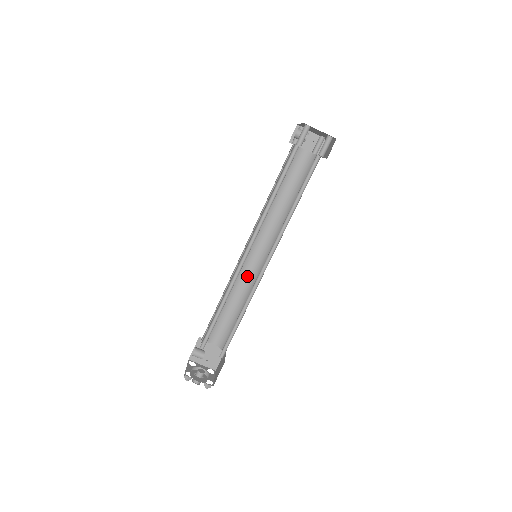
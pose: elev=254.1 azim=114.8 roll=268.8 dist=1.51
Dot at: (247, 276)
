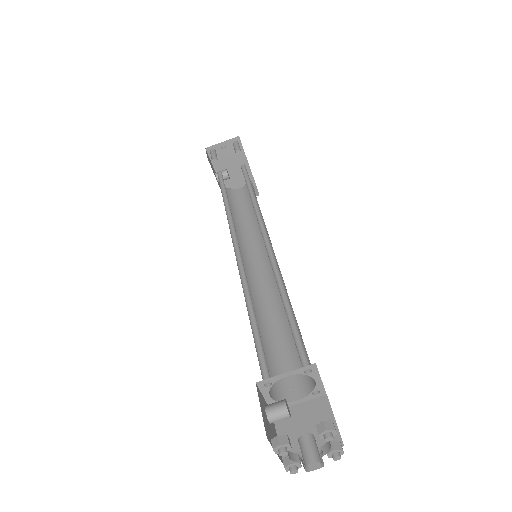
Dot at: (270, 292)
